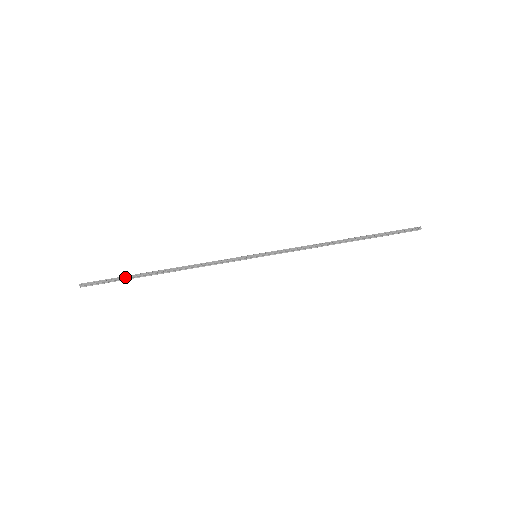
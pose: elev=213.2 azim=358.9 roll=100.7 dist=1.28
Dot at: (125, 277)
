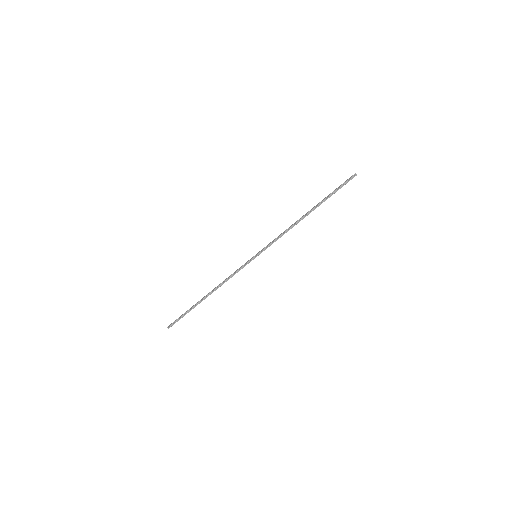
Dot at: (188, 310)
